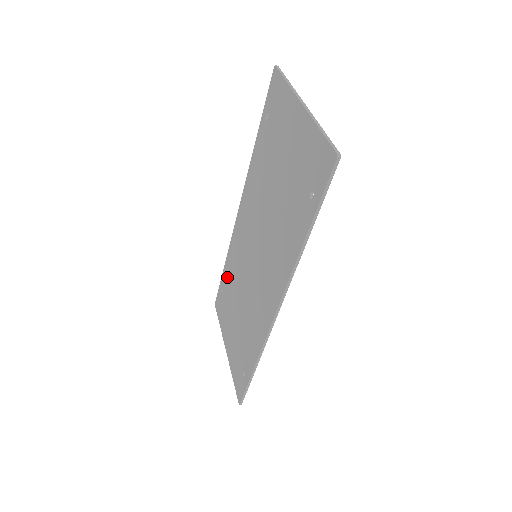
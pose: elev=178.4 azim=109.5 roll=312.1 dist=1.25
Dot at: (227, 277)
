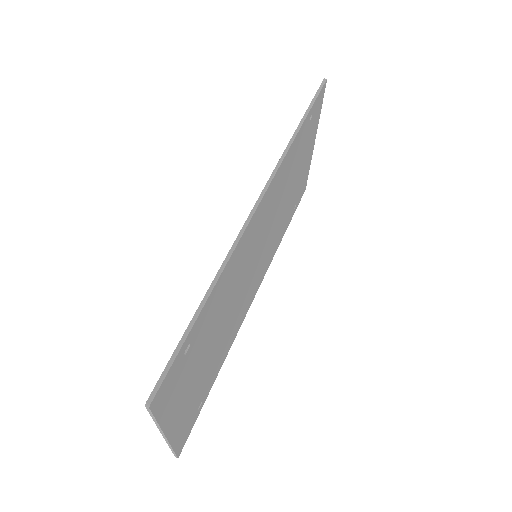
Dot at: occluded
